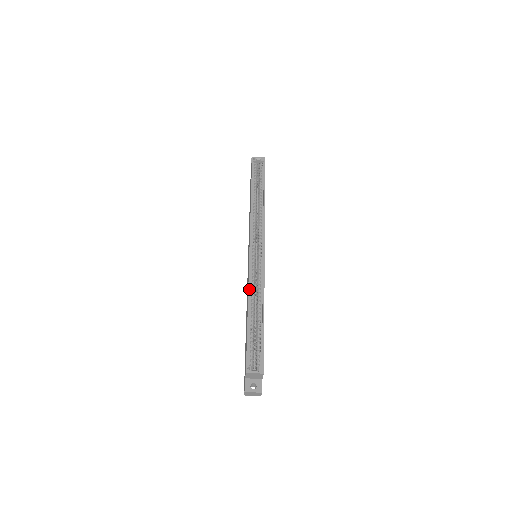
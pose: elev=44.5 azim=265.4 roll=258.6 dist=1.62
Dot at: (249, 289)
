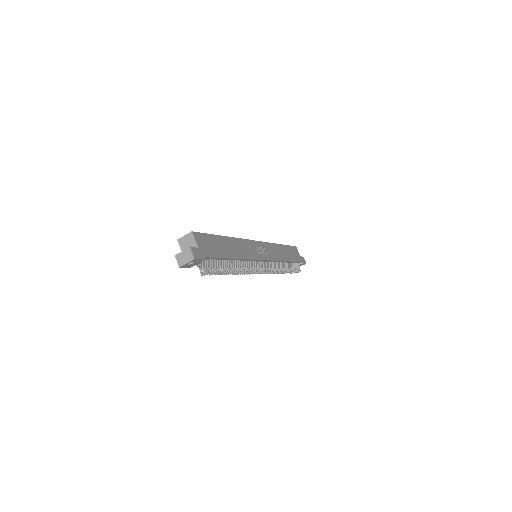
Dot at: occluded
